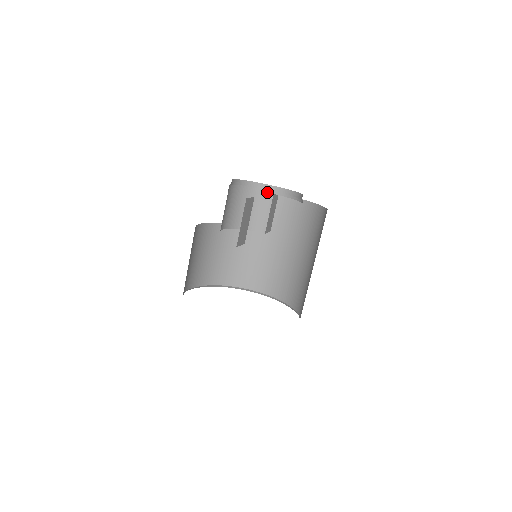
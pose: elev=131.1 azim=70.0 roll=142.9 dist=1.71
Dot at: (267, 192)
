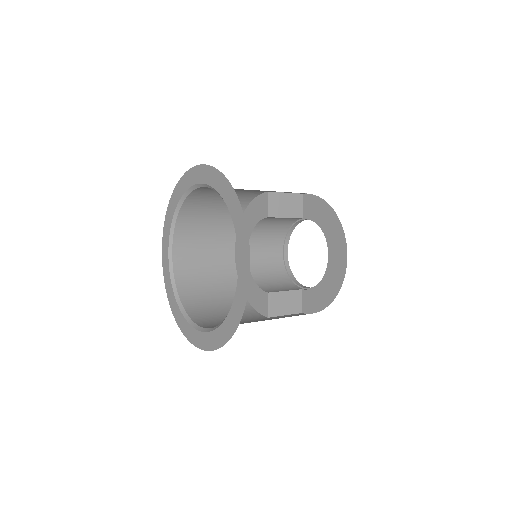
Dot at: (298, 288)
